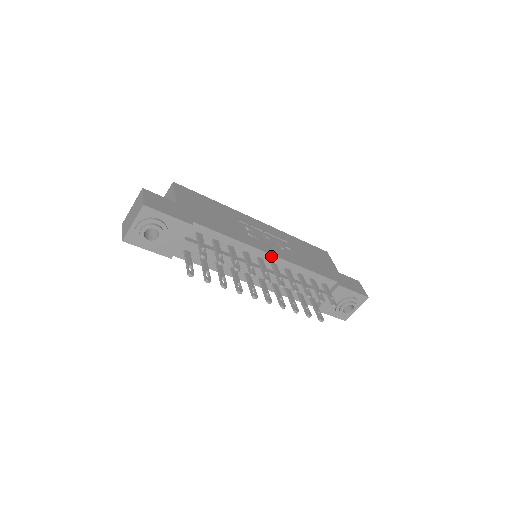
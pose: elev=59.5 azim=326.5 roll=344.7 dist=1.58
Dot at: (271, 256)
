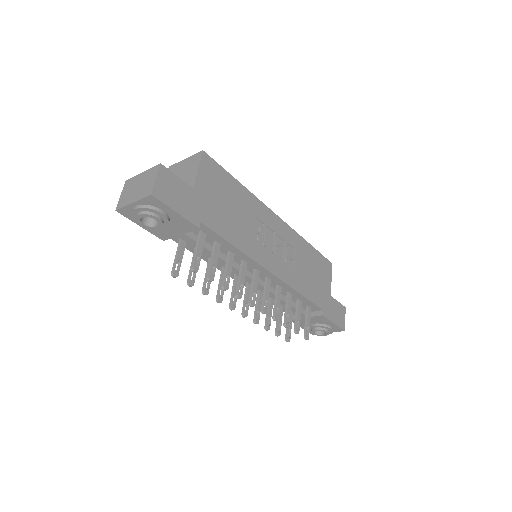
Dot at: (269, 273)
